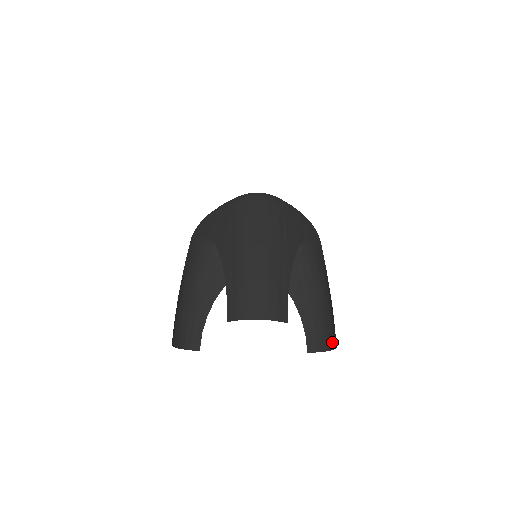
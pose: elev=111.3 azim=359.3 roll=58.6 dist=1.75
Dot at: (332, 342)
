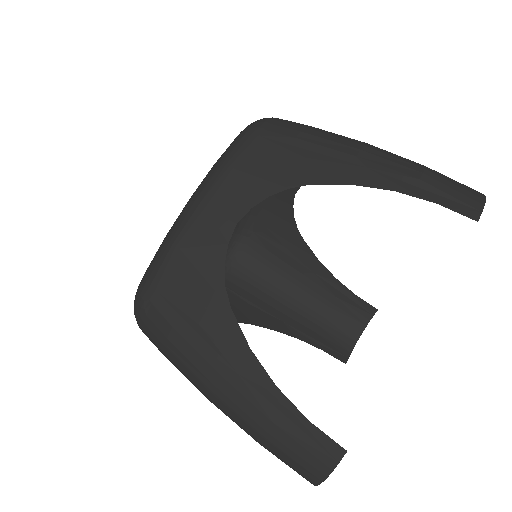
Dot at: (356, 323)
